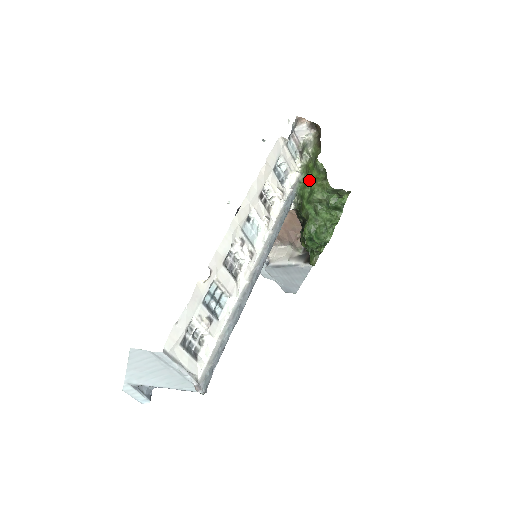
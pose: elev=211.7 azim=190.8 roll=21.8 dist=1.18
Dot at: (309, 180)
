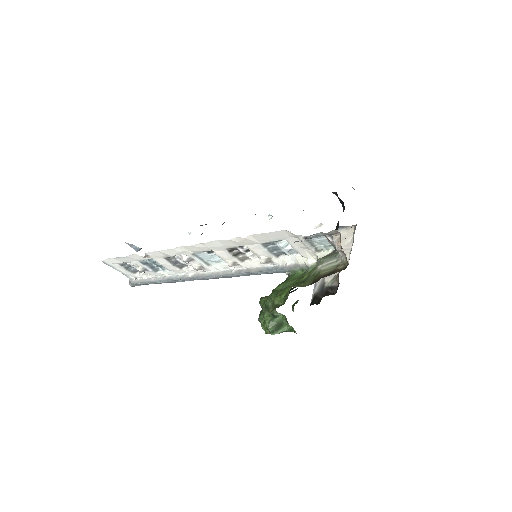
Dot at: (293, 283)
